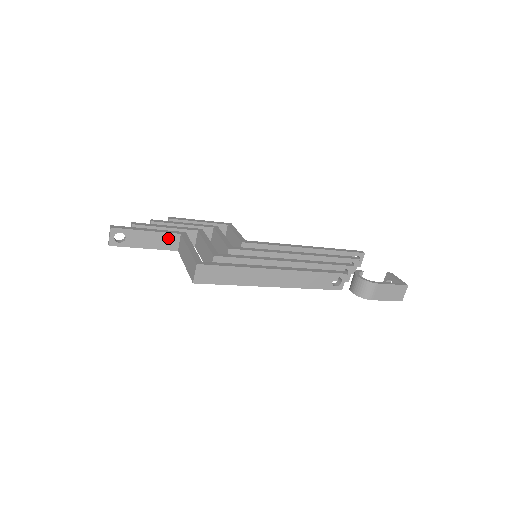
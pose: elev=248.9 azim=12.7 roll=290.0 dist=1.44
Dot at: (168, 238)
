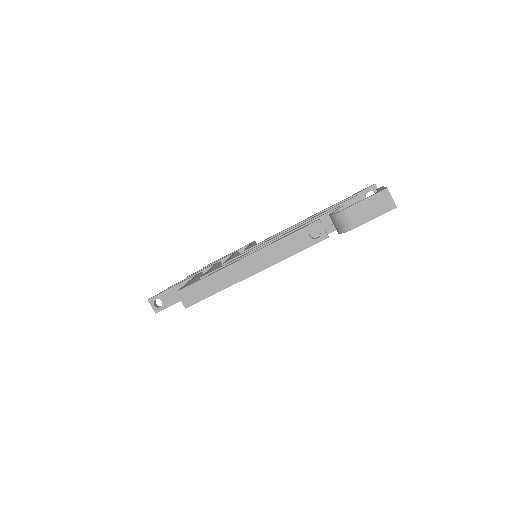
Dot at: occluded
